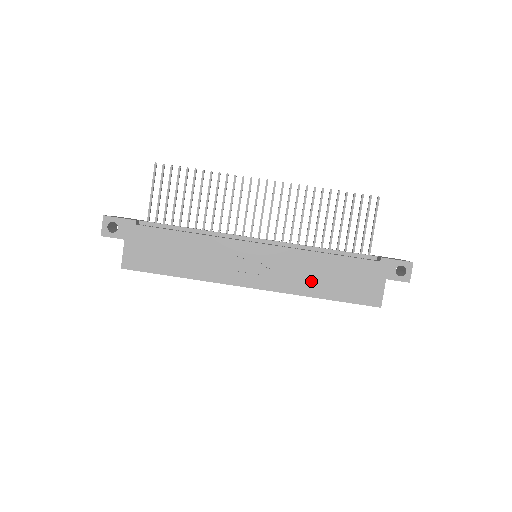
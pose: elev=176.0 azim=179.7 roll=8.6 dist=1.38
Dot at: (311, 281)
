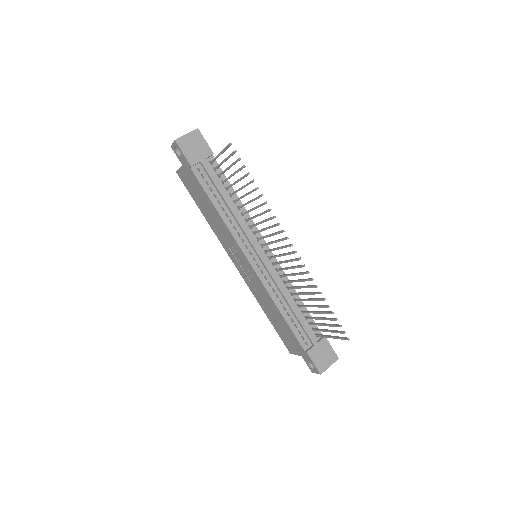
Dot at: (265, 305)
